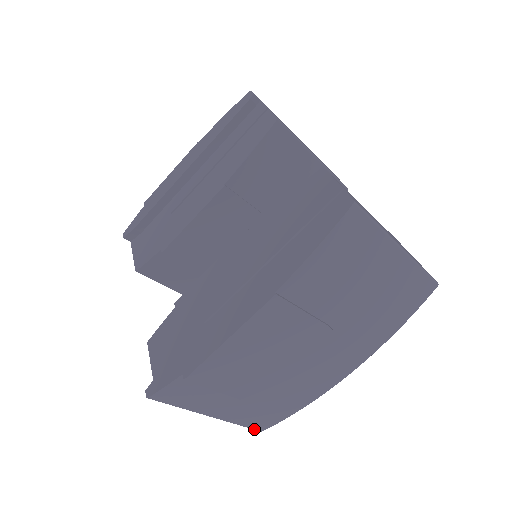
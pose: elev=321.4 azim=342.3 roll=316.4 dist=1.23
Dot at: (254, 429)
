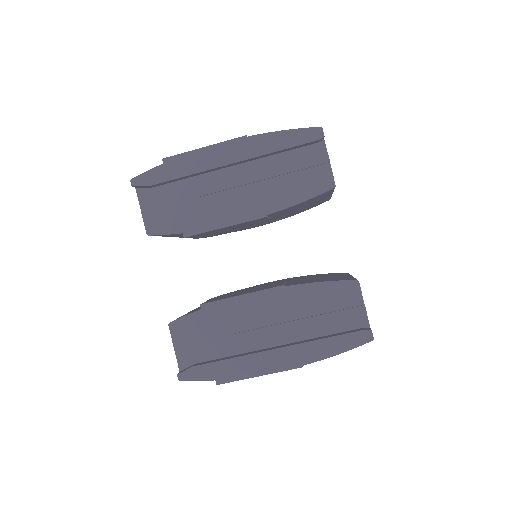
Dot at: occluded
